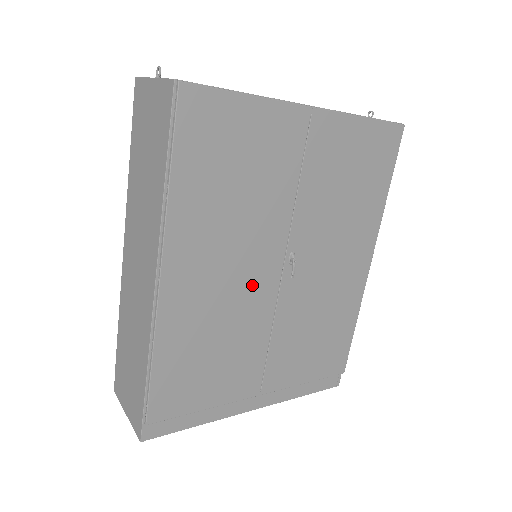
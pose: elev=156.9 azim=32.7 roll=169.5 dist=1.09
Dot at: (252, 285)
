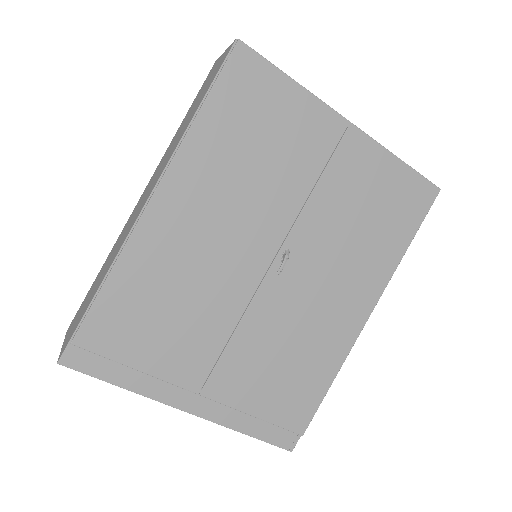
Dot at: (236, 259)
